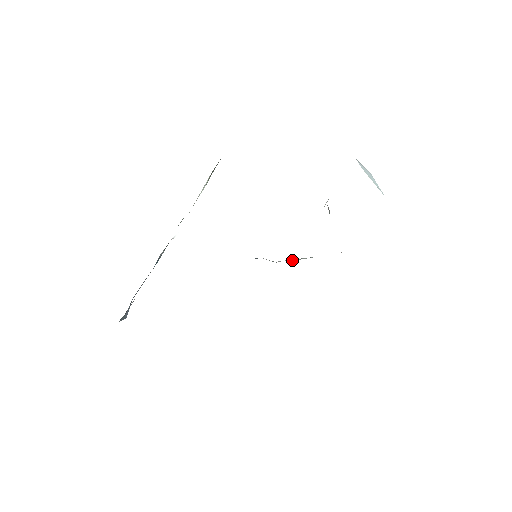
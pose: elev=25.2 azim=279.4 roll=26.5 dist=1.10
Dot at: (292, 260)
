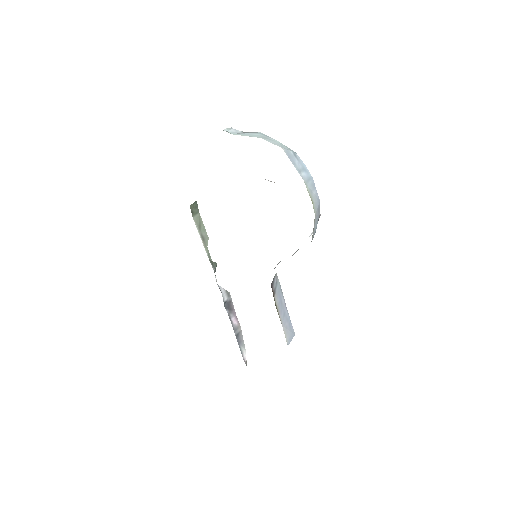
Dot at: occluded
